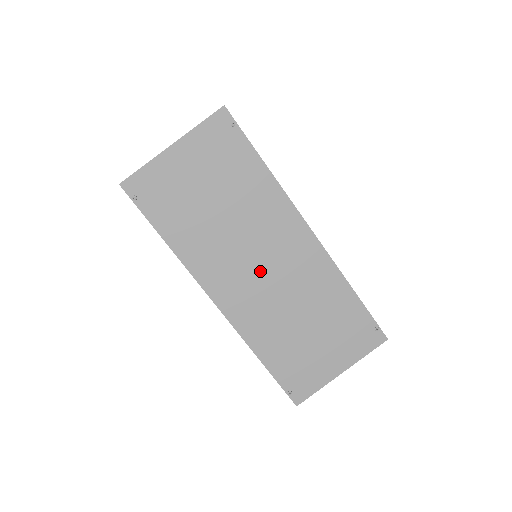
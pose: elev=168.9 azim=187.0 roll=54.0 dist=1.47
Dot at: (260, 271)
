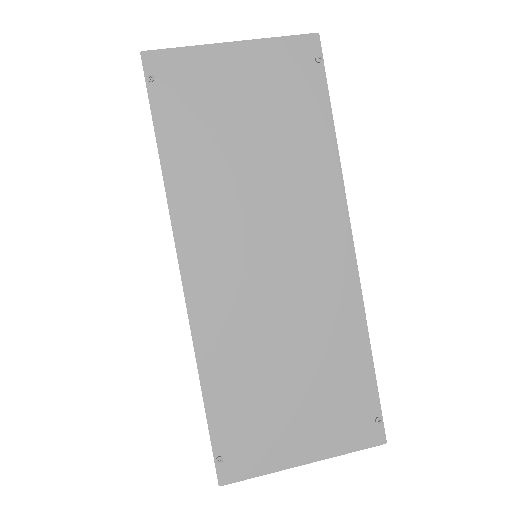
Dot at: (263, 260)
